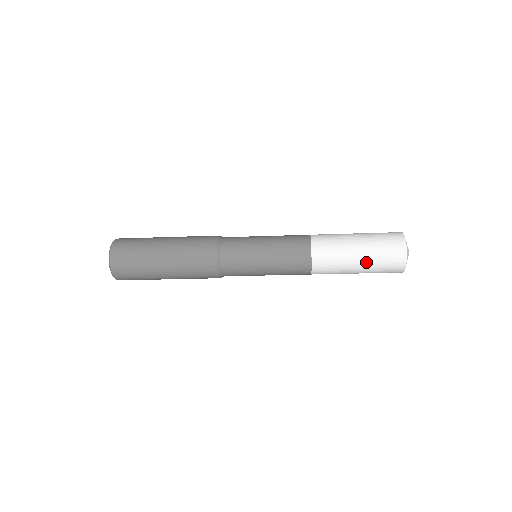
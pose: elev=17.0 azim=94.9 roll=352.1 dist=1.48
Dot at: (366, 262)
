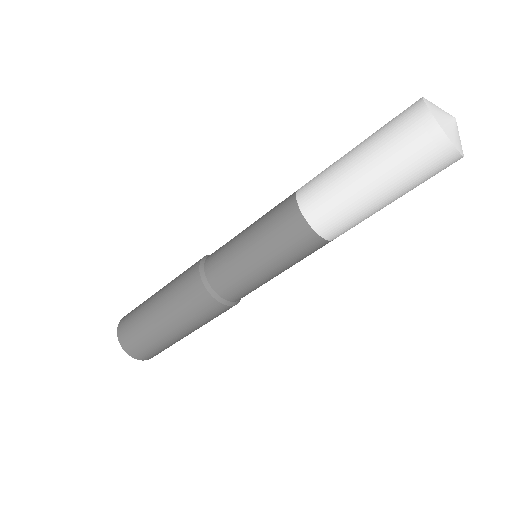
Dot at: (387, 183)
